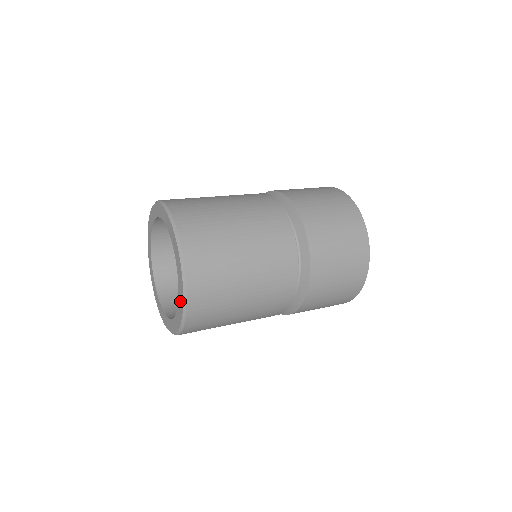
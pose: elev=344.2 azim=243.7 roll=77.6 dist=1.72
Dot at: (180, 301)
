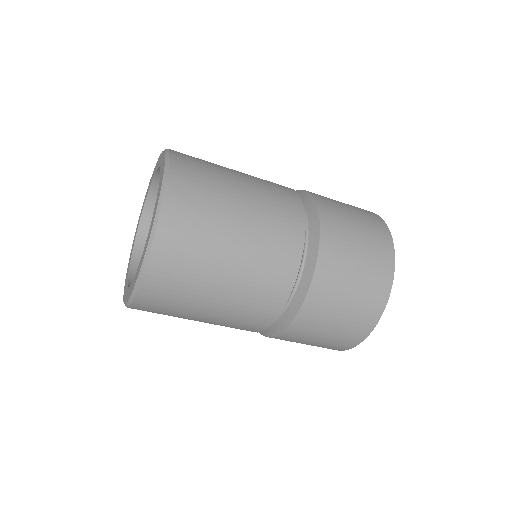
Dot at: (162, 164)
